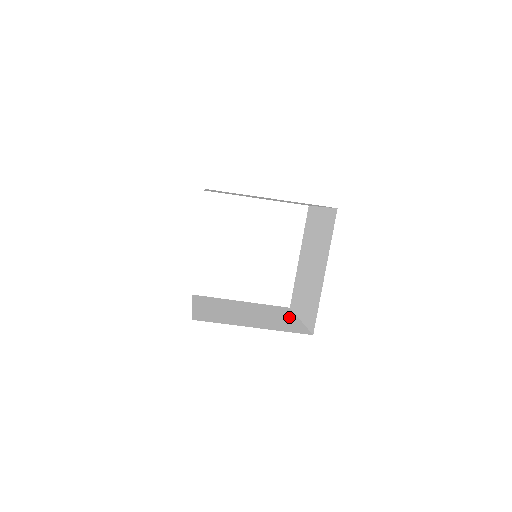
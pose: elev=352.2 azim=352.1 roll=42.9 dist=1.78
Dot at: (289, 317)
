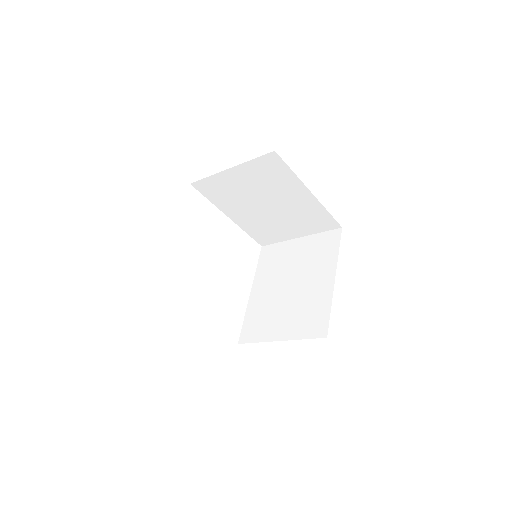
Dot at: occluded
